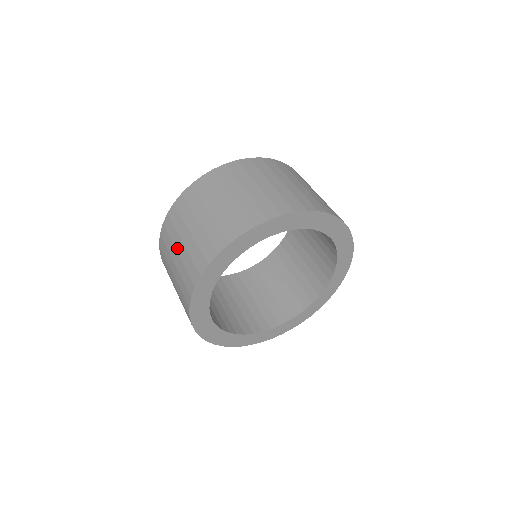
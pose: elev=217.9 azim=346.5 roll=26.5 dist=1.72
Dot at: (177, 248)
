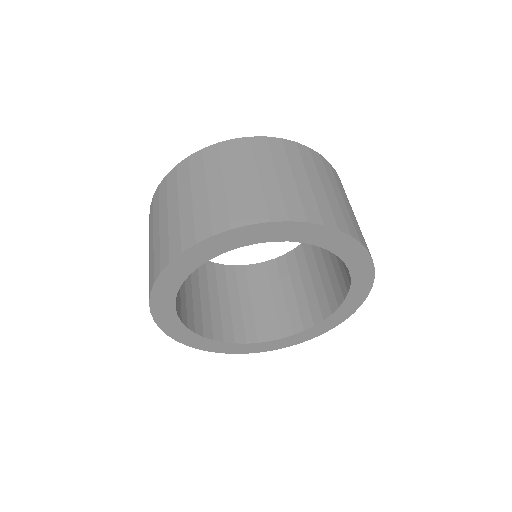
Dot at: (150, 240)
